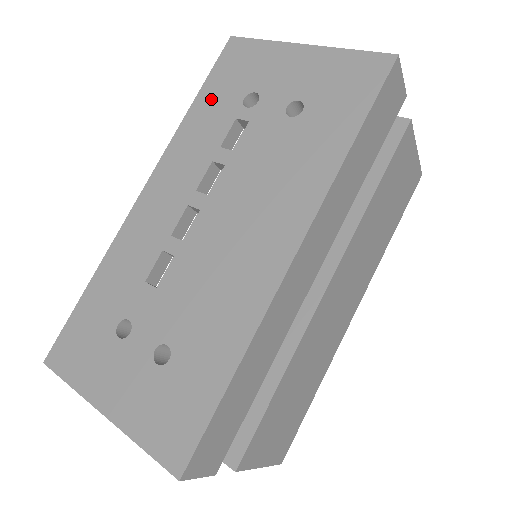
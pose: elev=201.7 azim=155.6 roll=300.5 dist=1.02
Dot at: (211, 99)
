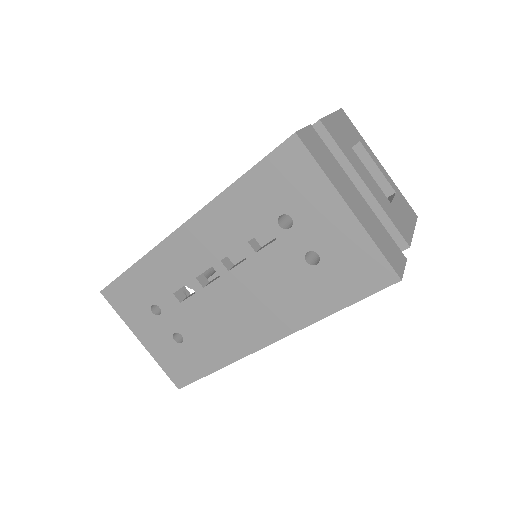
Dot at: (254, 191)
